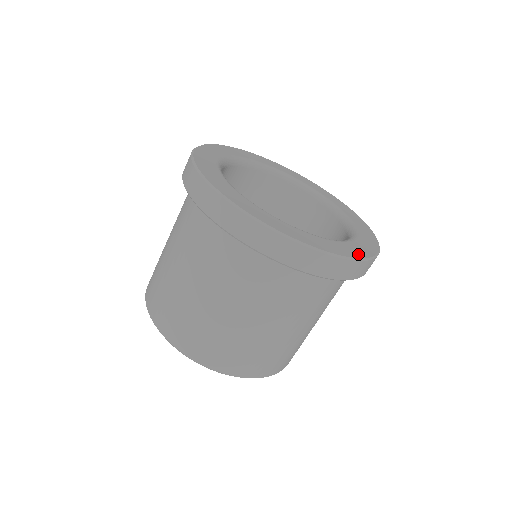
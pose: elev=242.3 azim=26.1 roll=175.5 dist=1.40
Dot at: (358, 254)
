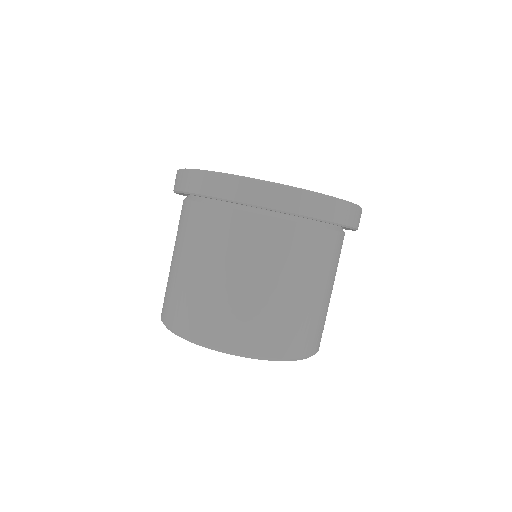
Dot at: occluded
